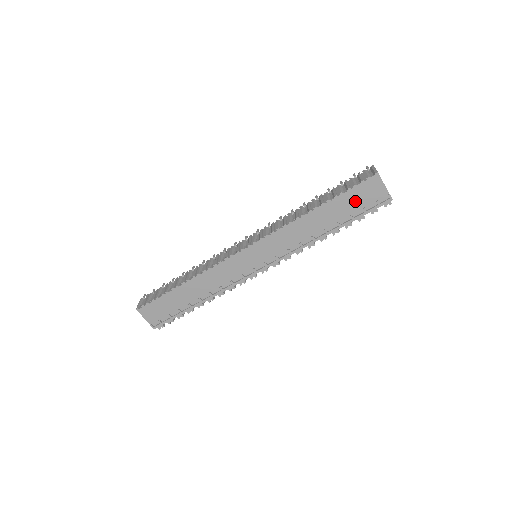
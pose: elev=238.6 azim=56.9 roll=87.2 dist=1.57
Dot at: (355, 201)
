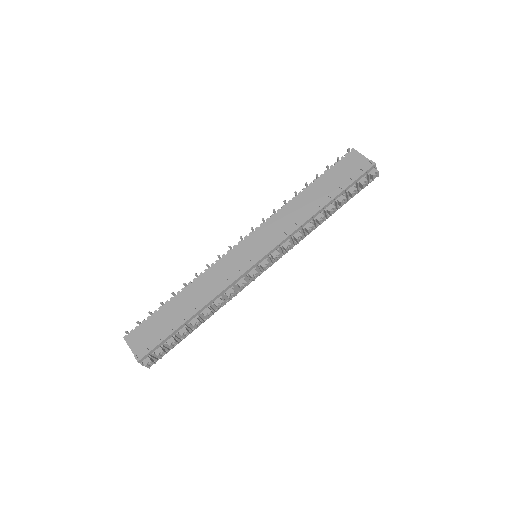
Dot at: (340, 174)
